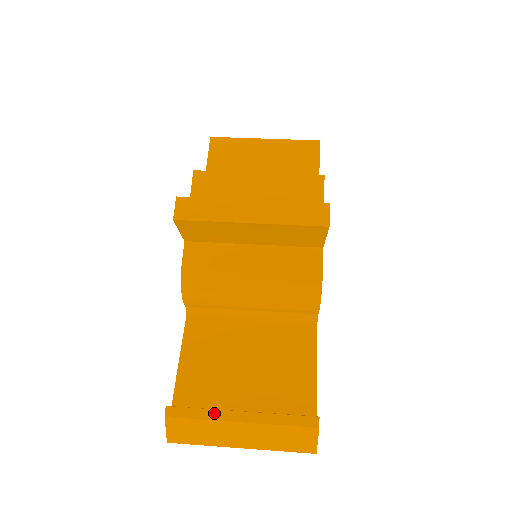
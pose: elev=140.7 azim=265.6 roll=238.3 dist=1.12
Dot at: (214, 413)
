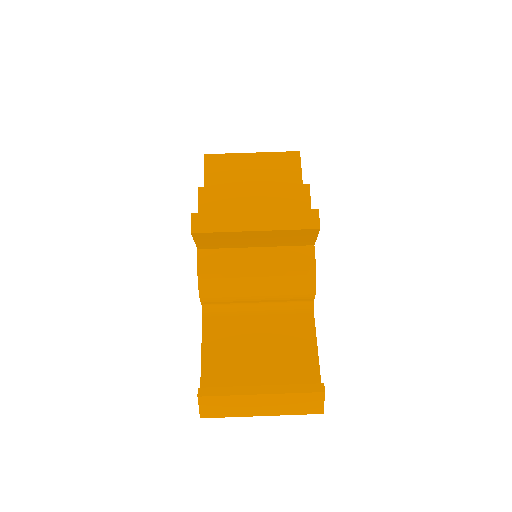
Dot at: (238, 389)
